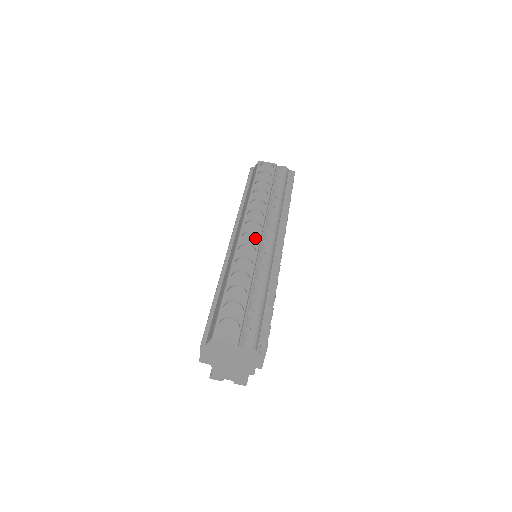
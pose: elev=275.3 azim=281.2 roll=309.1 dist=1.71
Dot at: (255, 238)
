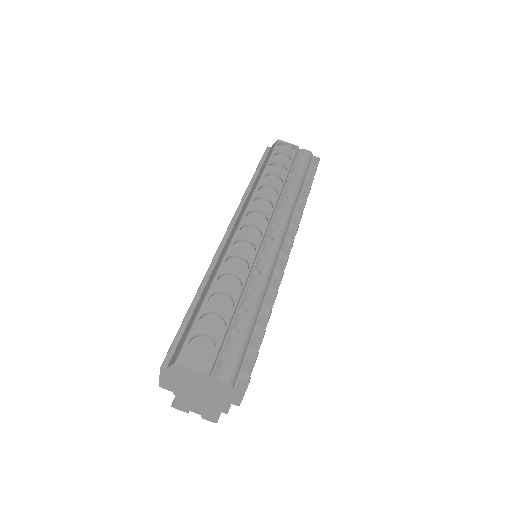
Dot at: (257, 234)
